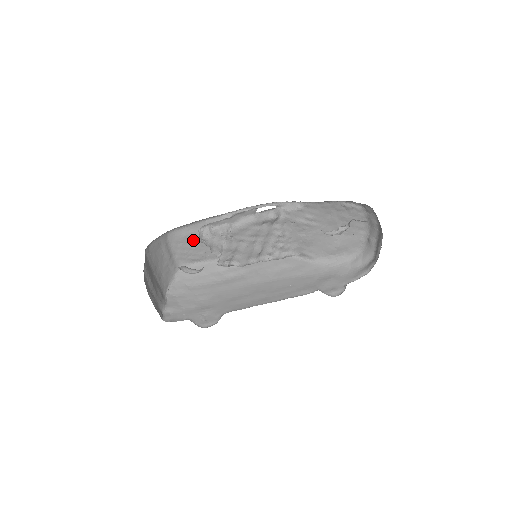
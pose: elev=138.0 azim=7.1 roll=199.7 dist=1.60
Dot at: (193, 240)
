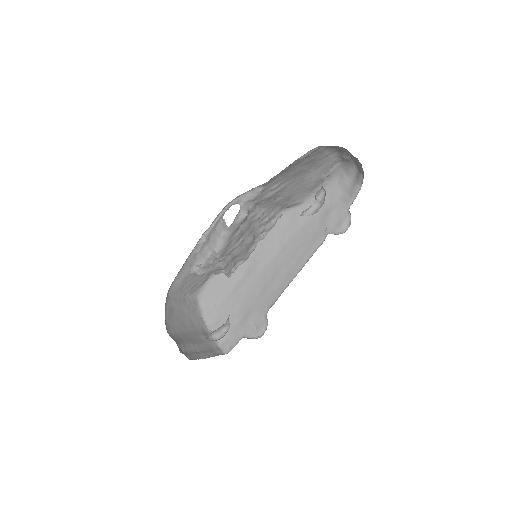
Dot at: (191, 276)
